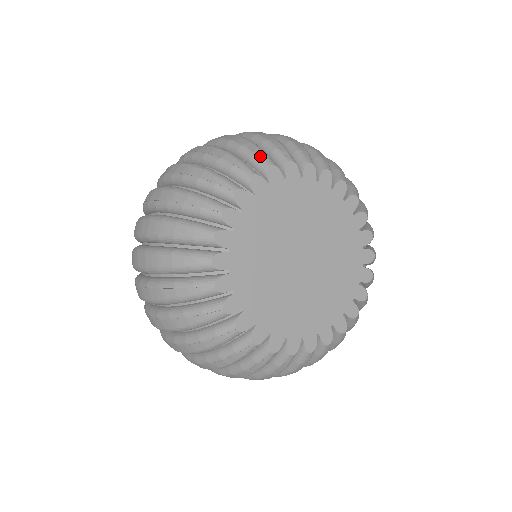
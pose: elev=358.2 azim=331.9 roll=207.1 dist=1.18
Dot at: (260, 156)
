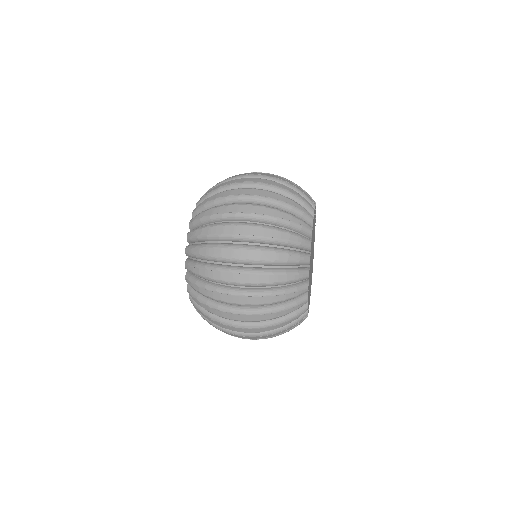
Dot at: occluded
